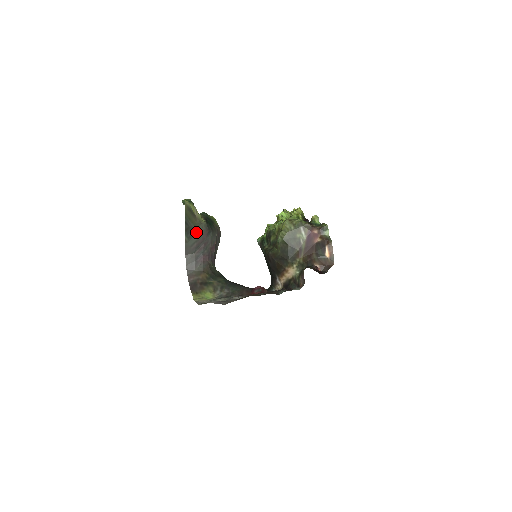
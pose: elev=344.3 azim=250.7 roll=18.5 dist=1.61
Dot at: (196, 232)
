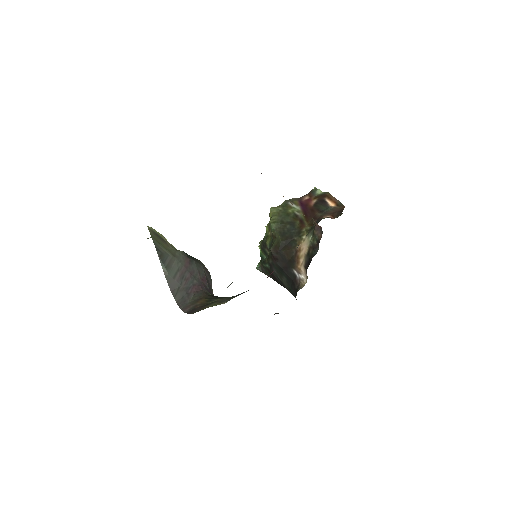
Dot at: (174, 260)
